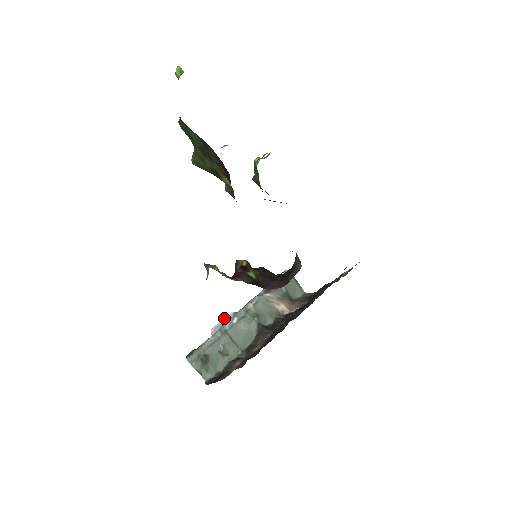
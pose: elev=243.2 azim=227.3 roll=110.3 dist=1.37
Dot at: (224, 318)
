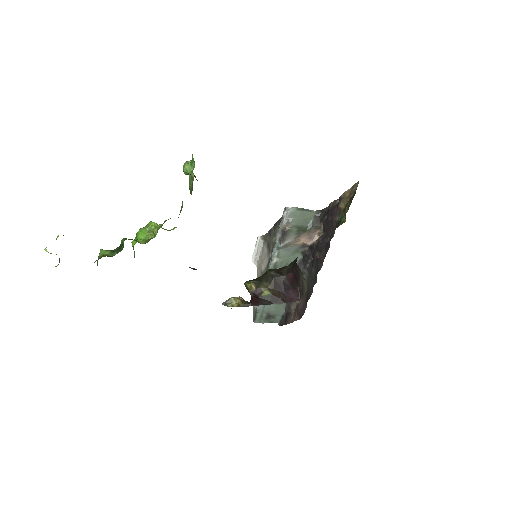
Dot at: (256, 245)
